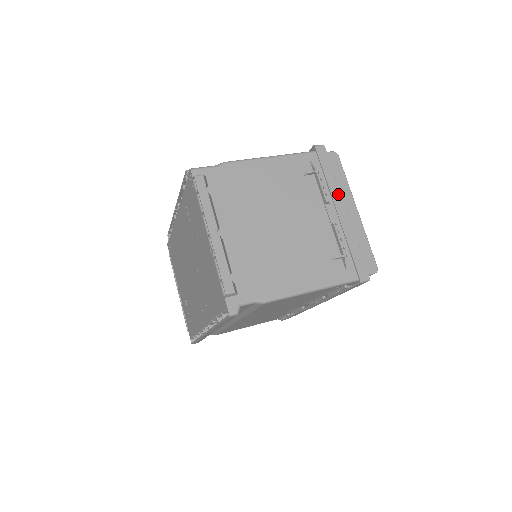
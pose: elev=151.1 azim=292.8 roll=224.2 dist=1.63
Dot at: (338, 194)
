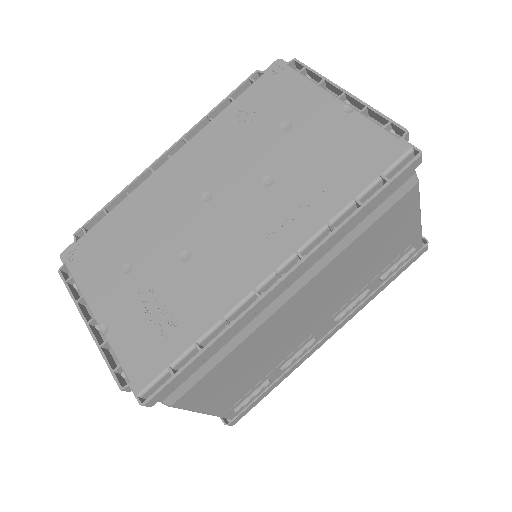
Dot at: occluded
